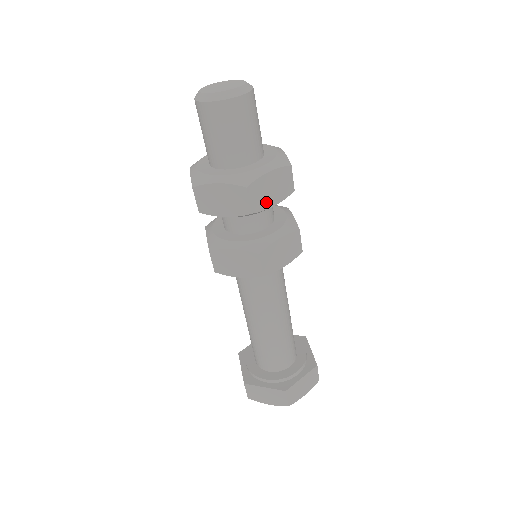
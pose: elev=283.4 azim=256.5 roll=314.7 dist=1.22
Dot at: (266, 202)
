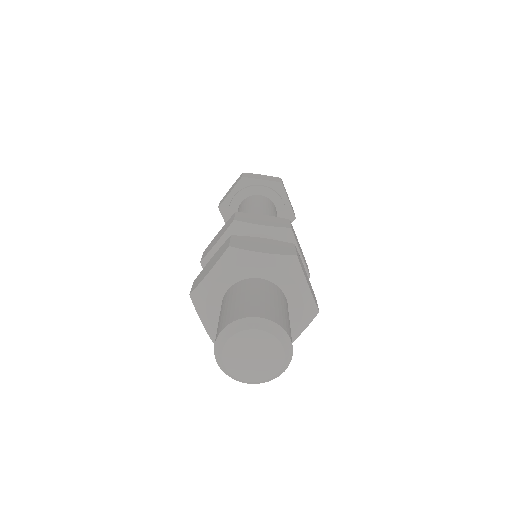
Dot at: occluded
